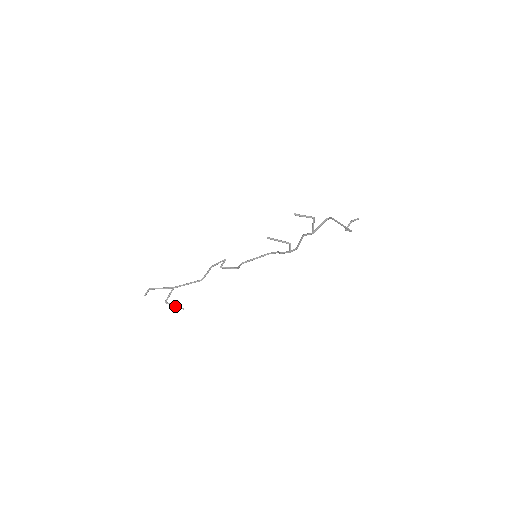
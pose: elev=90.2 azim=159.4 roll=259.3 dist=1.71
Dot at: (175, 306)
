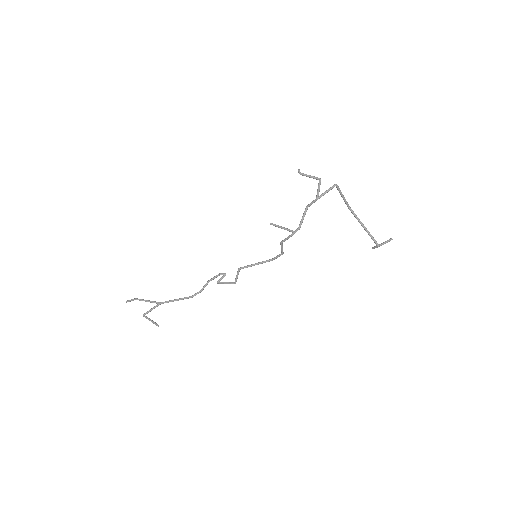
Dot at: (151, 320)
